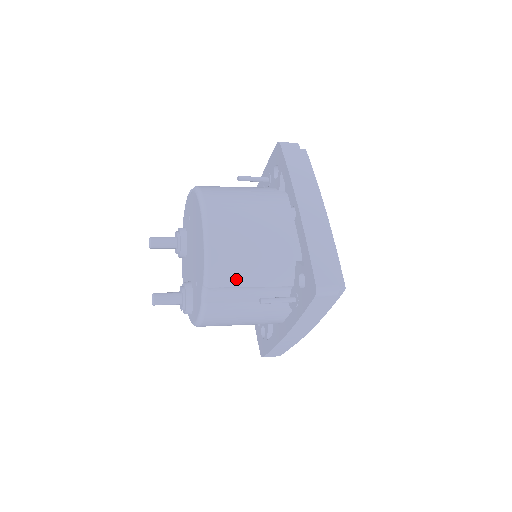
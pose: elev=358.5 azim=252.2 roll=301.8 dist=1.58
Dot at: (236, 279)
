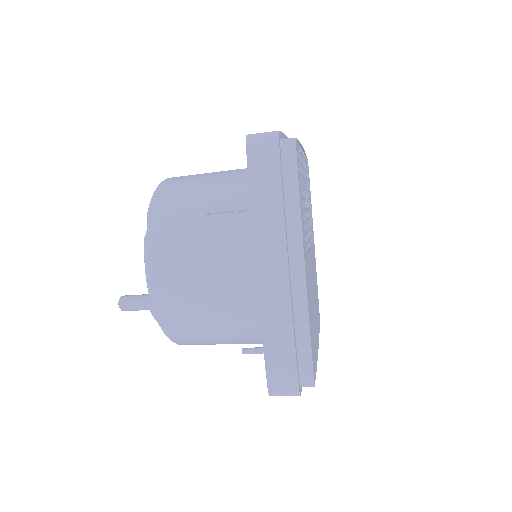
Dot at: (183, 202)
